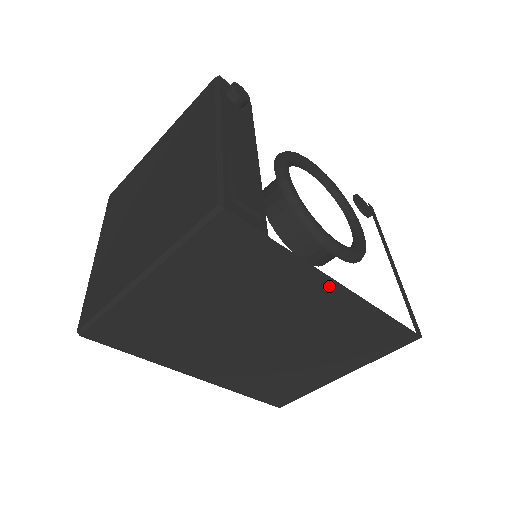
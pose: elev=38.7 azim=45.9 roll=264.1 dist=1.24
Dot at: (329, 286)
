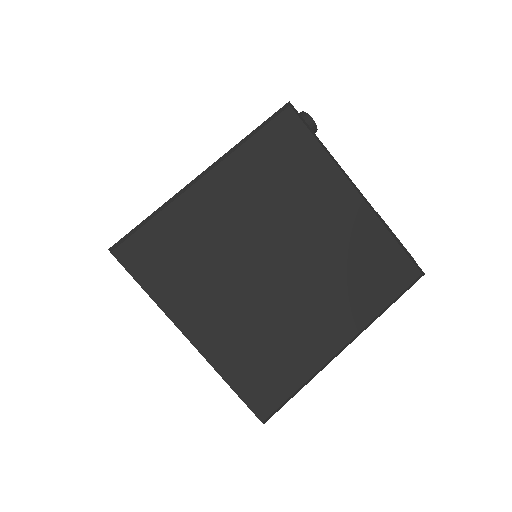
Dot at: occluded
